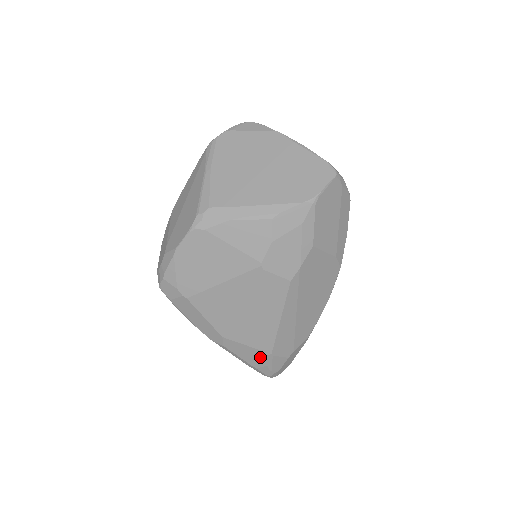
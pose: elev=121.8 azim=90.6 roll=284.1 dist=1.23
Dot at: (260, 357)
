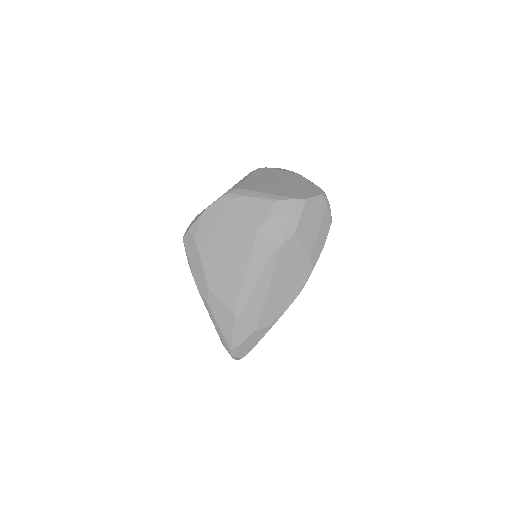
Dot at: (230, 320)
